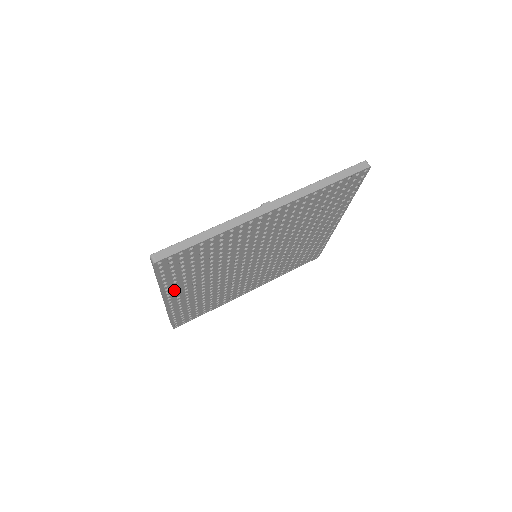
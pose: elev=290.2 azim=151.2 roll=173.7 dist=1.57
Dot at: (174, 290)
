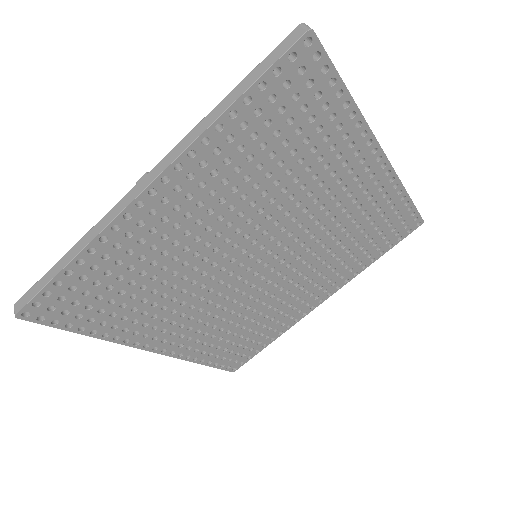
Dot at: (136, 335)
